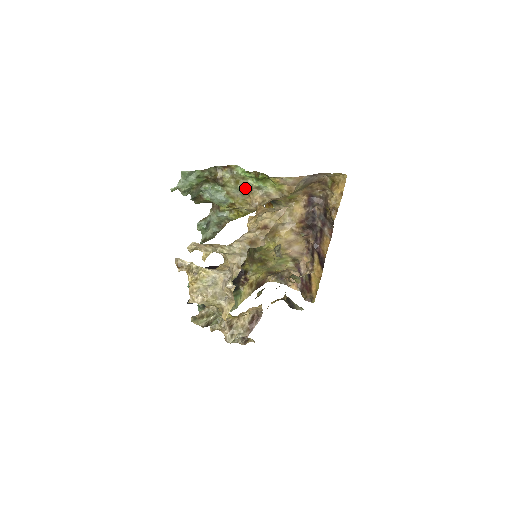
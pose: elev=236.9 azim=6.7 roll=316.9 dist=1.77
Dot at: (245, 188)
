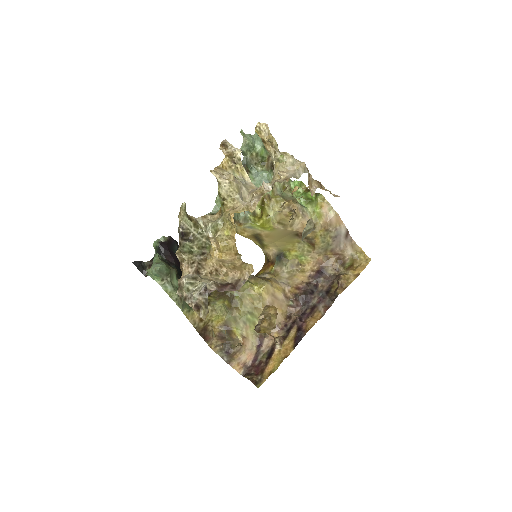
Dot at: (287, 196)
